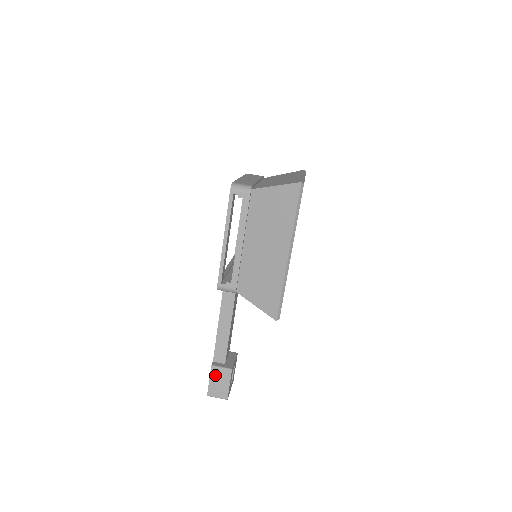
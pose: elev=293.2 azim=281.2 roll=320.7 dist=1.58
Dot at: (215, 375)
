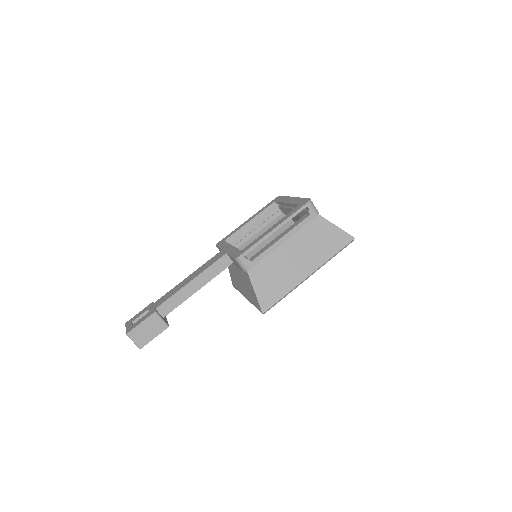
Dot at: (151, 321)
